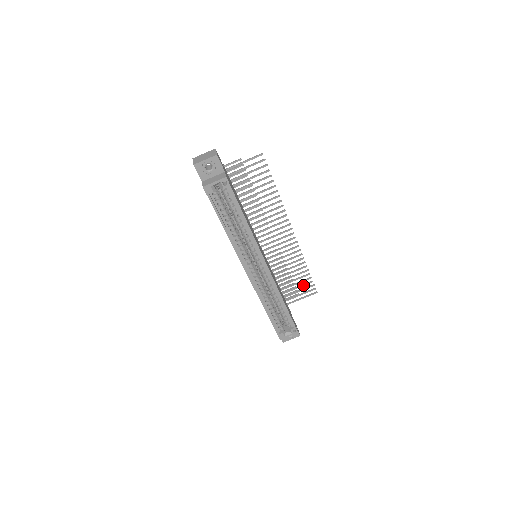
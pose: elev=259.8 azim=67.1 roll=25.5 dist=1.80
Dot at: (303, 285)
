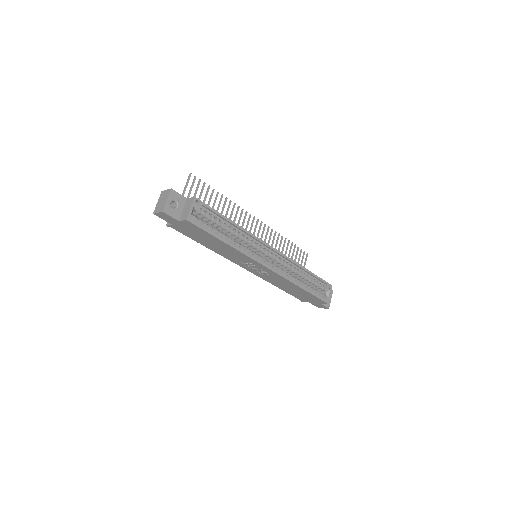
Dot at: (296, 256)
